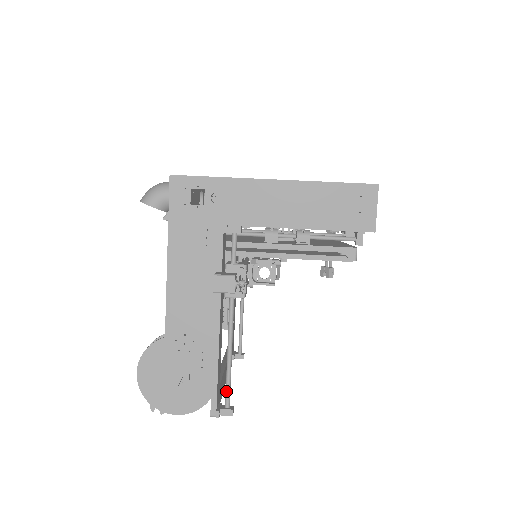
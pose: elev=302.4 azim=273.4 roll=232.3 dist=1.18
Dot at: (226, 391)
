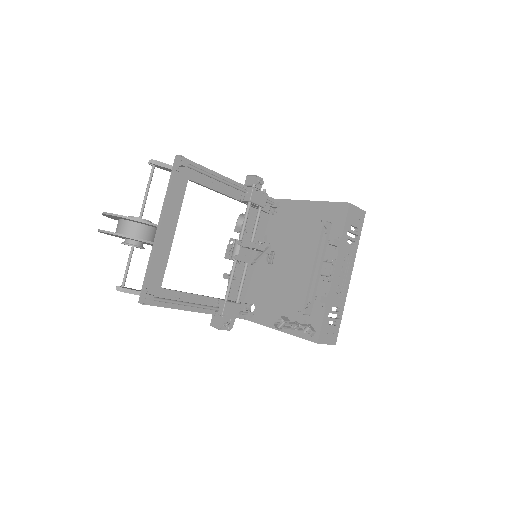
Dot at: (195, 167)
